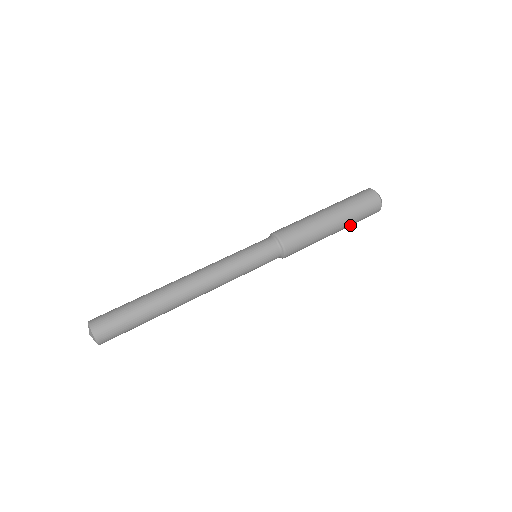
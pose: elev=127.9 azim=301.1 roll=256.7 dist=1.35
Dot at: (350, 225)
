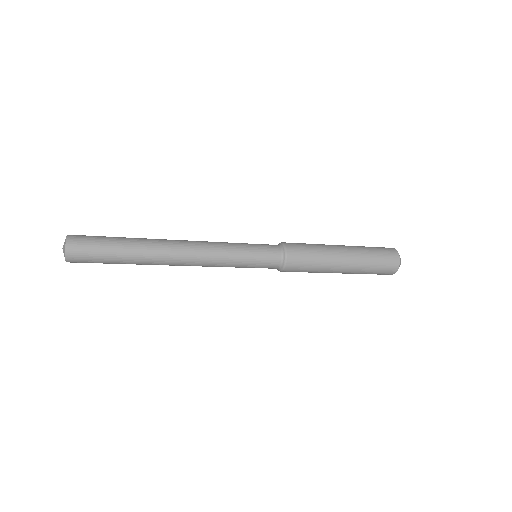
Dot at: (364, 254)
